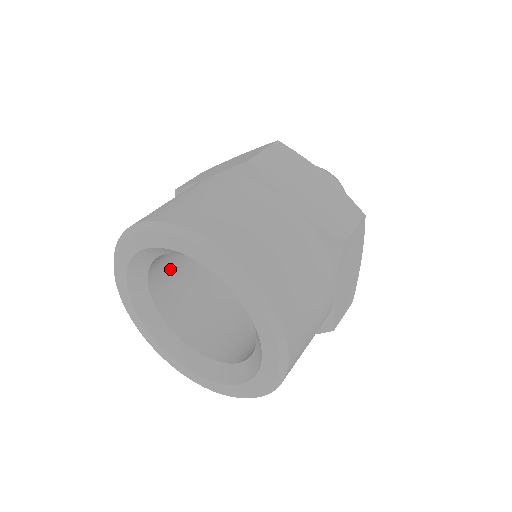
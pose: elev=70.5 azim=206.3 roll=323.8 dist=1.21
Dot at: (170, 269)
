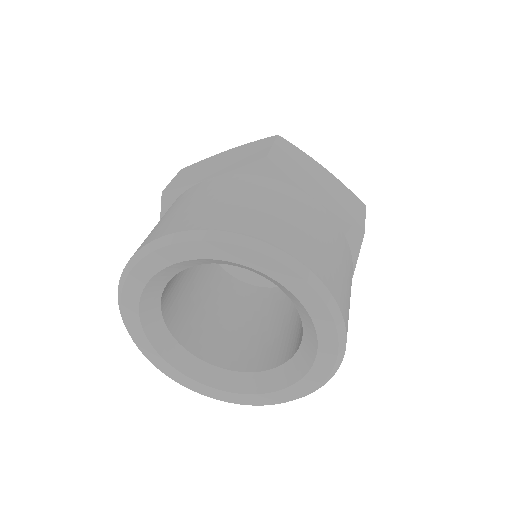
Dot at: (203, 330)
